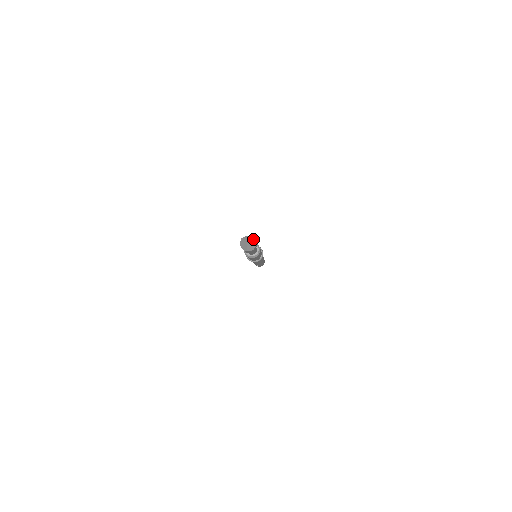
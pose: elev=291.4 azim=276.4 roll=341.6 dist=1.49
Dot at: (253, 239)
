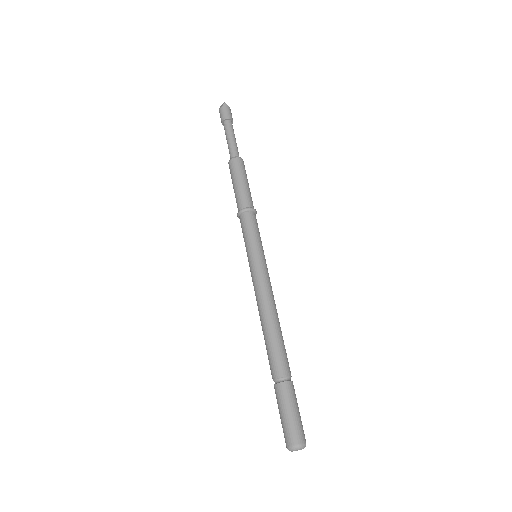
Dot at: occluded
